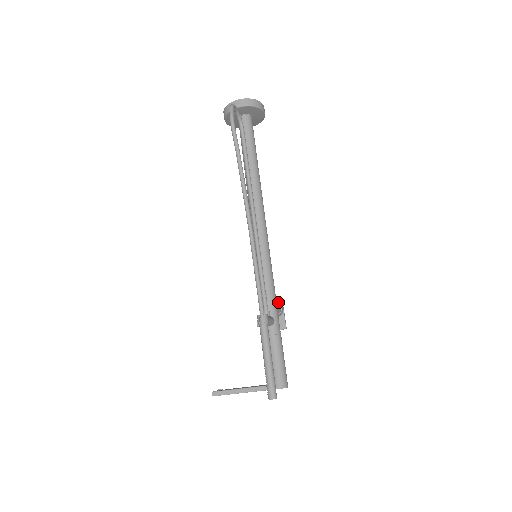
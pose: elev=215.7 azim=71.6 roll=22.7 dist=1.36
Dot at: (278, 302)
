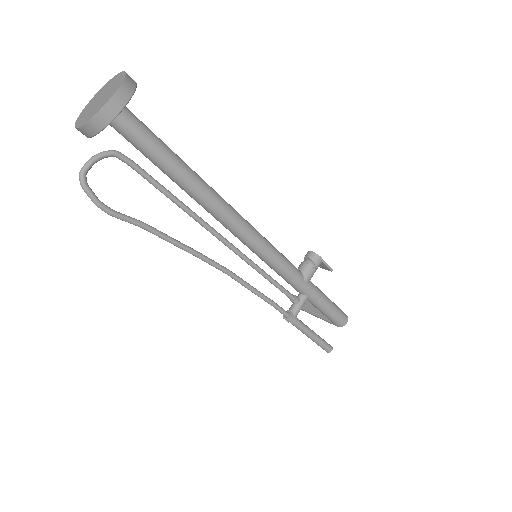
Dot at: (311, 259)
